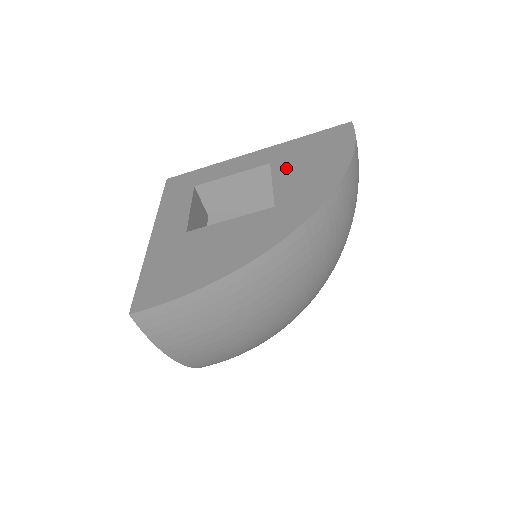
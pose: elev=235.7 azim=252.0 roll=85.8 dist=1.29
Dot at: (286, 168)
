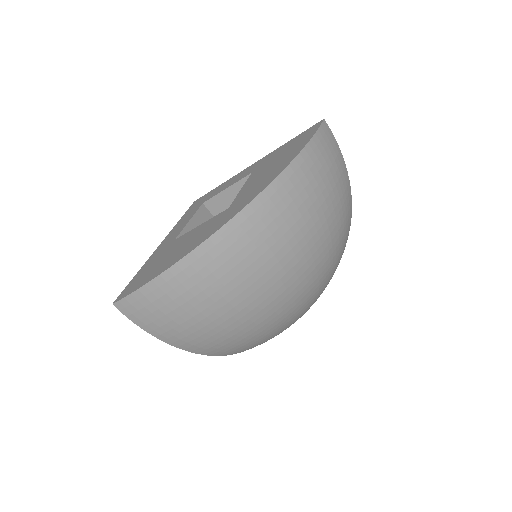
Dot at: (257, 174)
